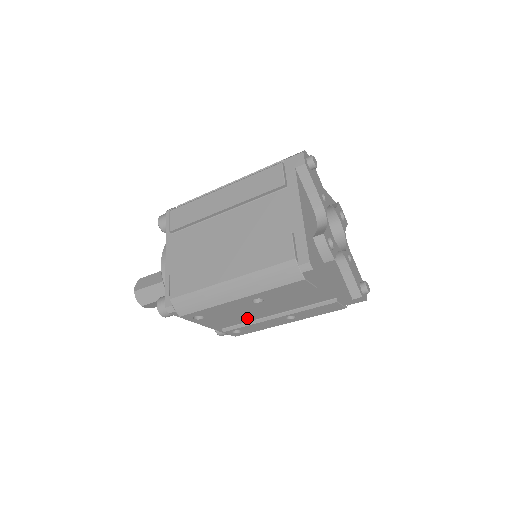
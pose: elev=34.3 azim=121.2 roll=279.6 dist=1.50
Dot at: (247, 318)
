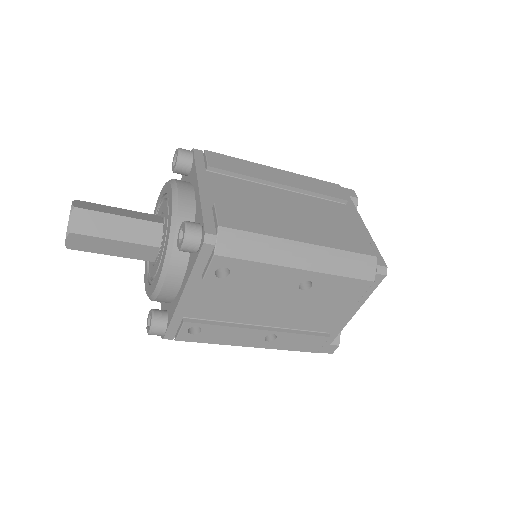
Dot at: (233, 314)
